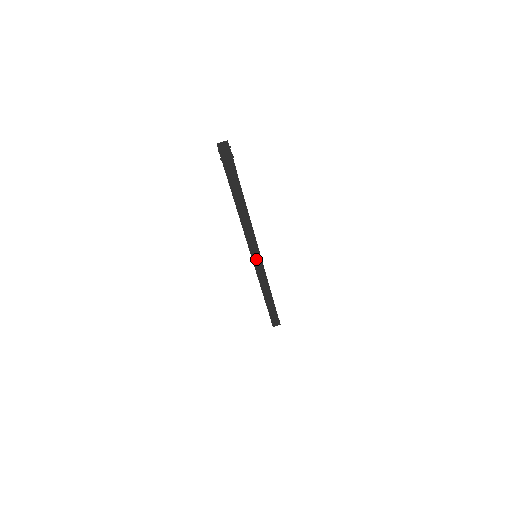
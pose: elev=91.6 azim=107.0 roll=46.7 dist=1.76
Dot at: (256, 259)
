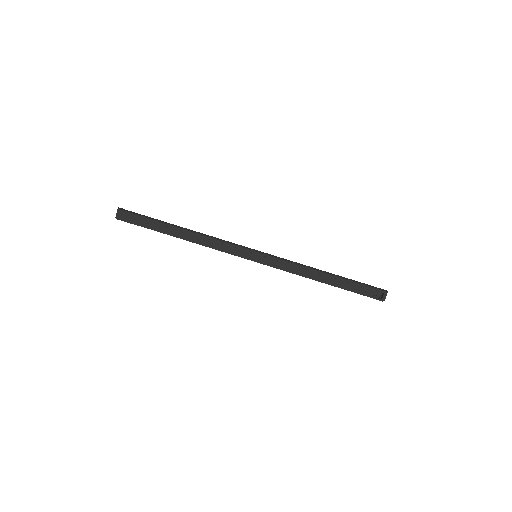
Dot at: (255, 258)
